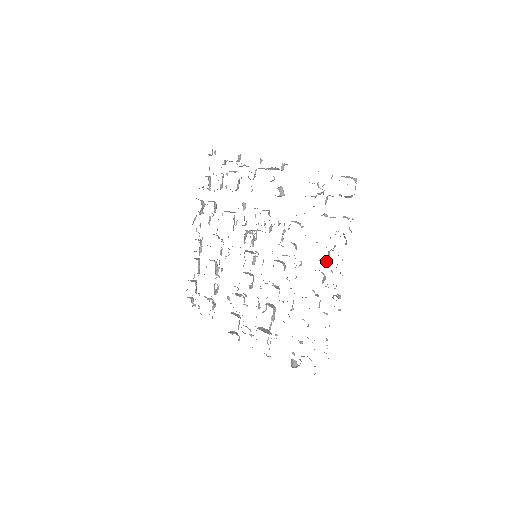
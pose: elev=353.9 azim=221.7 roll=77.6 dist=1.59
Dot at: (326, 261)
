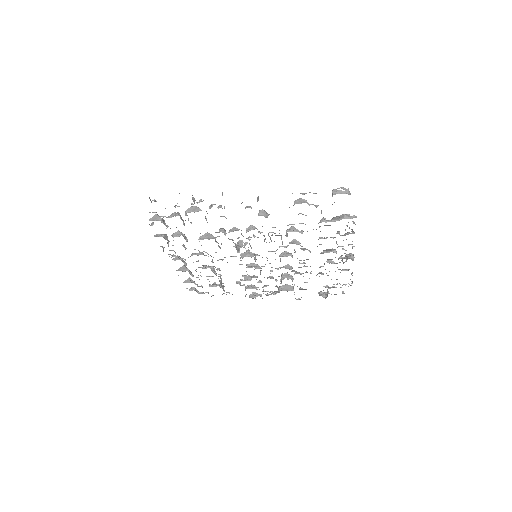
Dot at: occluded
